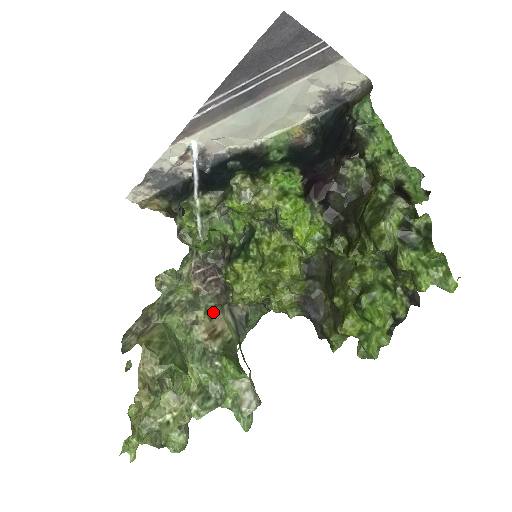
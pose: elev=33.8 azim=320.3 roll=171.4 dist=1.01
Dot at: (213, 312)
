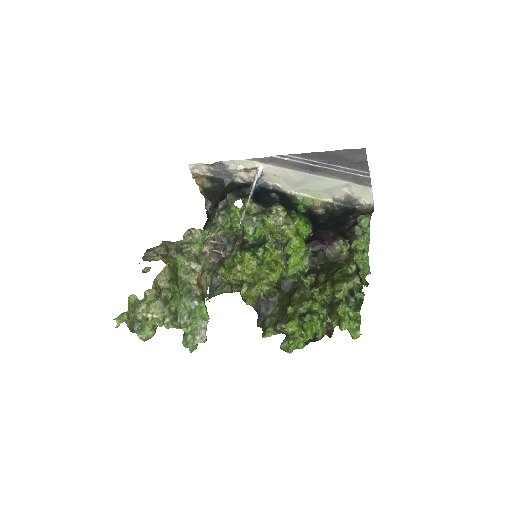
Dot at: (204, 271)
